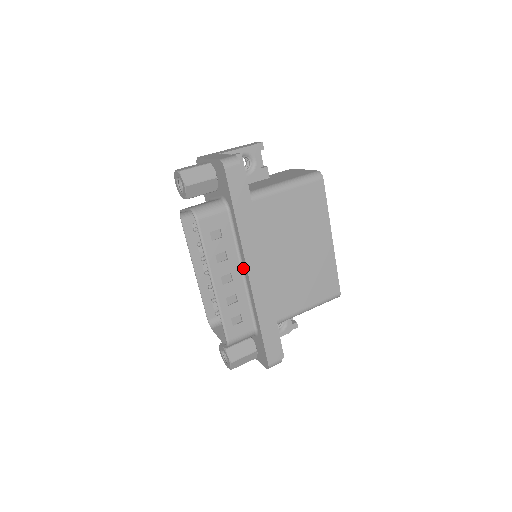
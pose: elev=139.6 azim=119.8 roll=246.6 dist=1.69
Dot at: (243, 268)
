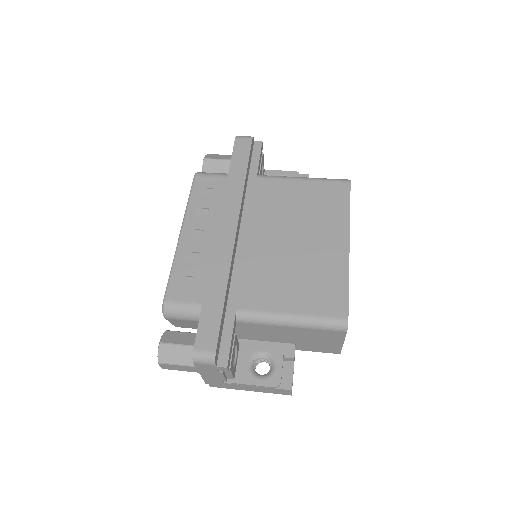
Dot at: occluded
